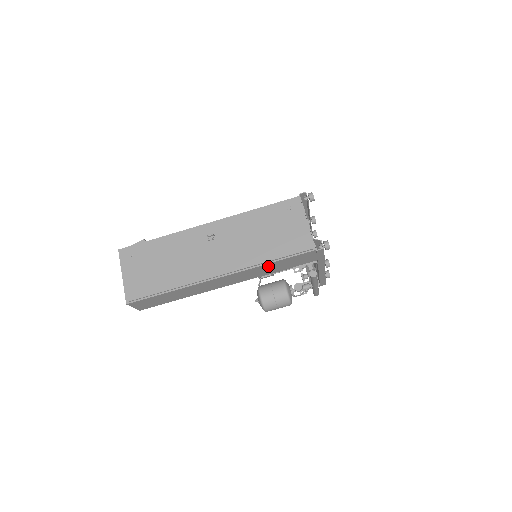
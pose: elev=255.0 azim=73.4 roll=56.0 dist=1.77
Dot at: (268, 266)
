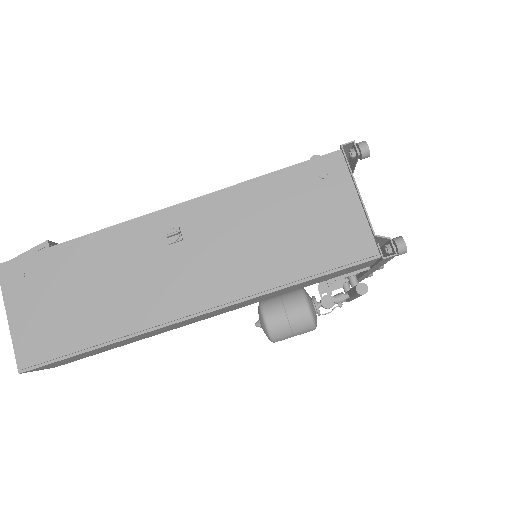
Dot at: (287, 288)
